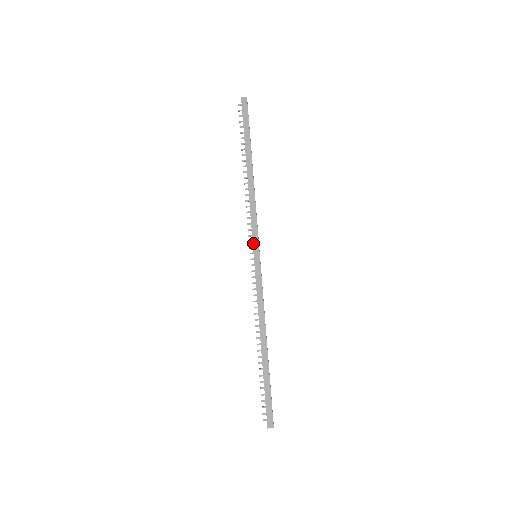
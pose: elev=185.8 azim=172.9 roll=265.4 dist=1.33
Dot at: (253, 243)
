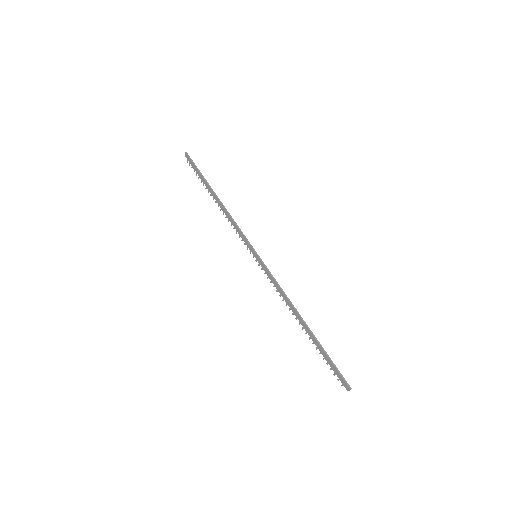
Dot at: (249, 248)
